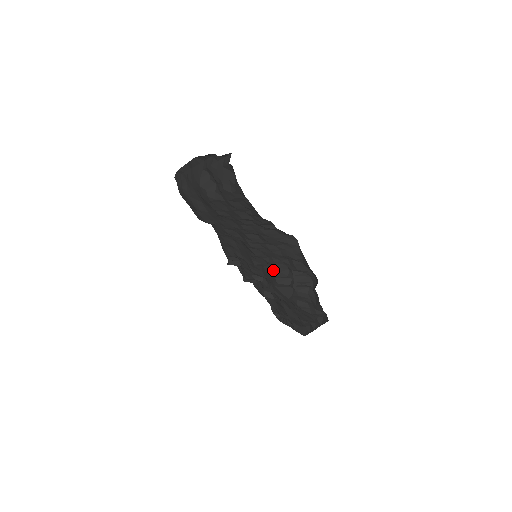
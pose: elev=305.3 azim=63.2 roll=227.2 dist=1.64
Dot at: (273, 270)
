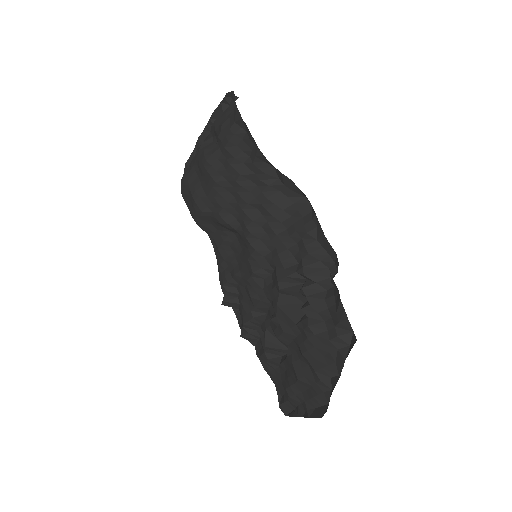
Dot at: (276, 270)
